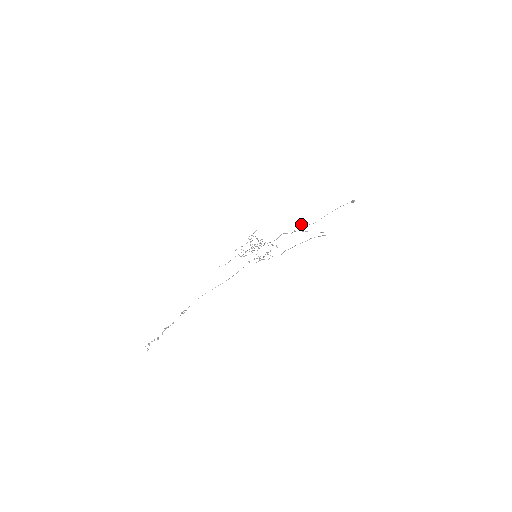
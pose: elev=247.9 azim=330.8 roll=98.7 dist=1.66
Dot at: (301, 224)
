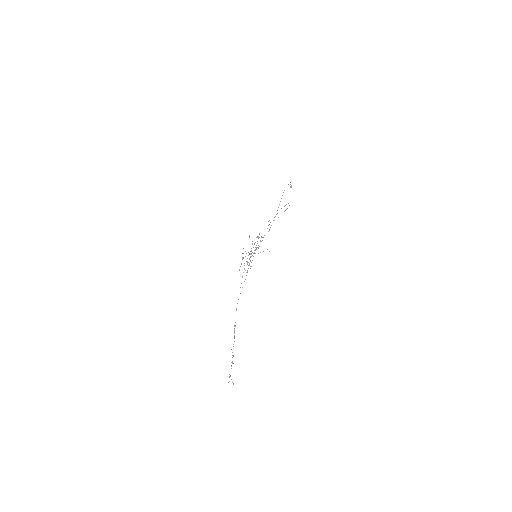
Dot at: (269, 220)
